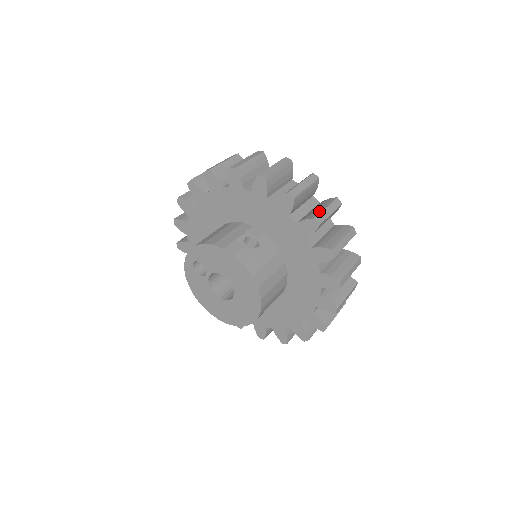
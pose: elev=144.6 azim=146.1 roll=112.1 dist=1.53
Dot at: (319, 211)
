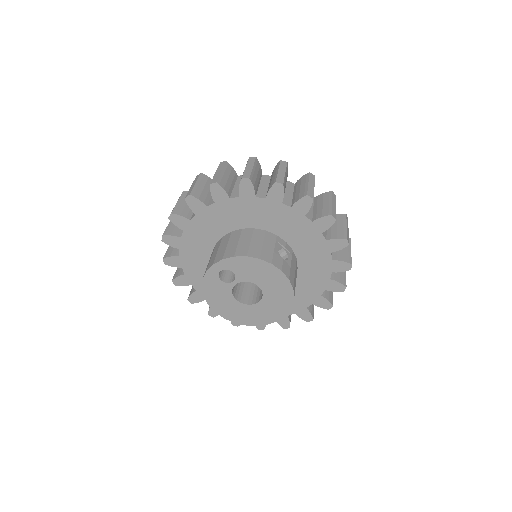
Dot at: (344, 230)
